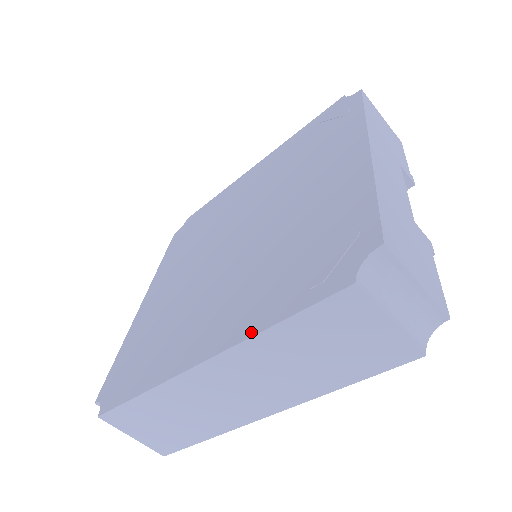
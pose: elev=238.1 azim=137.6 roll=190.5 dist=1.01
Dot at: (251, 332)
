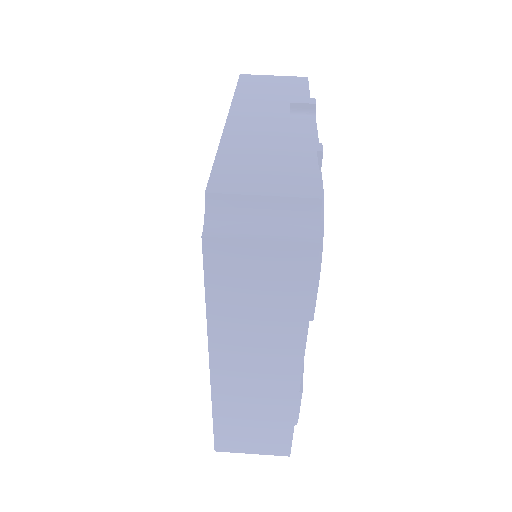
Dot at: (207, 321)
